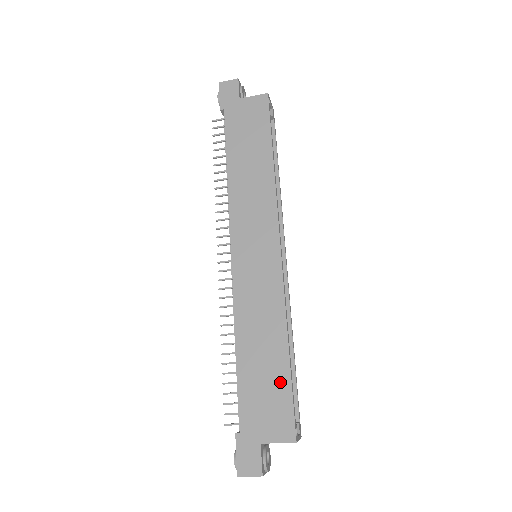
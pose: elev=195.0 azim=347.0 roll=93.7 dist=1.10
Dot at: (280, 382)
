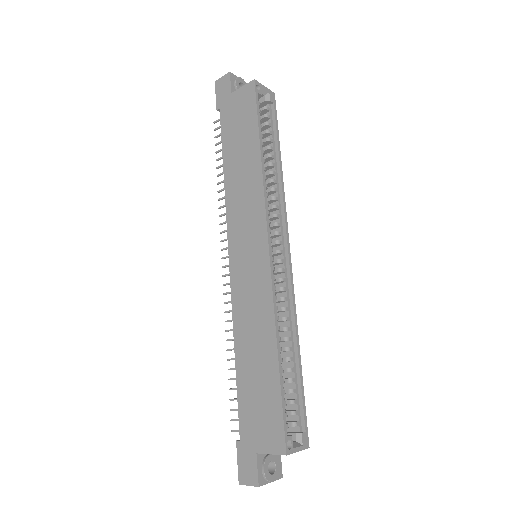
Dot at: (271, 390)
